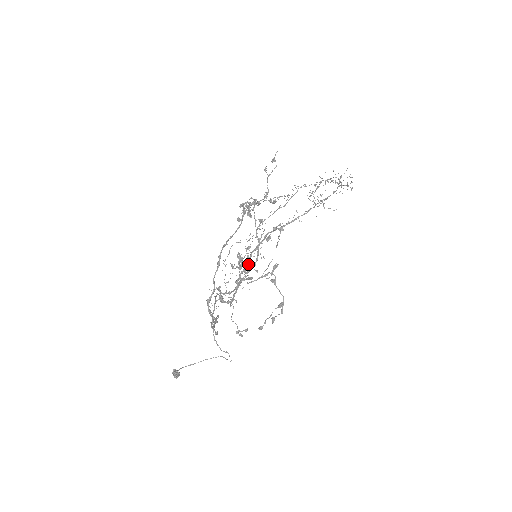
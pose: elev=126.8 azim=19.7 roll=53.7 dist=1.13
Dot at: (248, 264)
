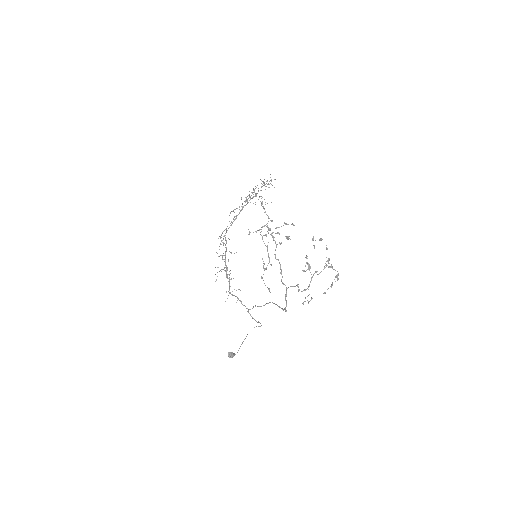
Dot at: (264, 264)
